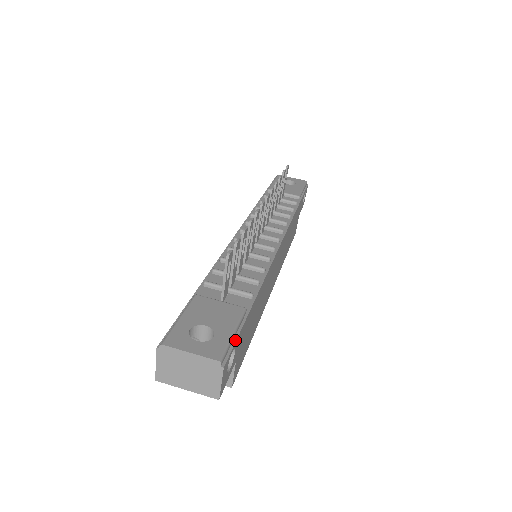
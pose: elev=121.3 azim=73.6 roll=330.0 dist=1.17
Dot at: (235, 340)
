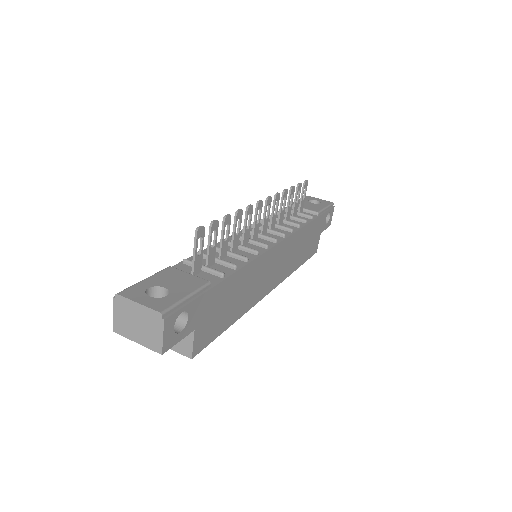
Dot at: (187, 303)
